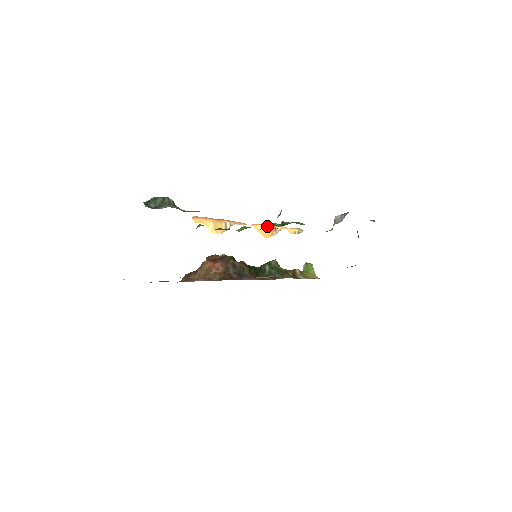
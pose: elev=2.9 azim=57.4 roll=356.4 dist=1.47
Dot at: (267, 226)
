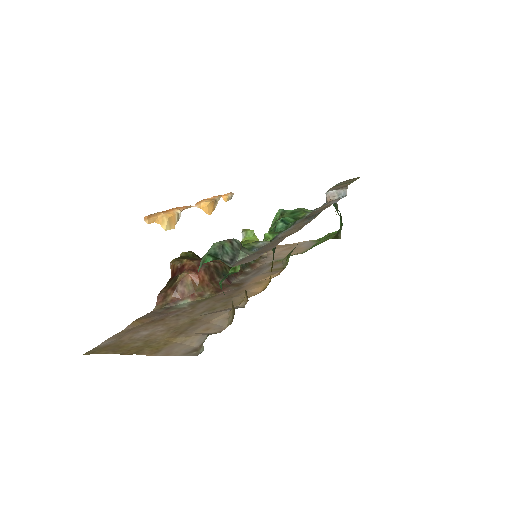
Dot at: (284, 225)
